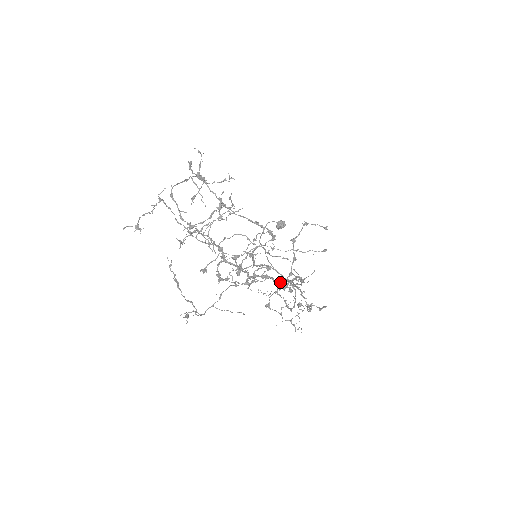
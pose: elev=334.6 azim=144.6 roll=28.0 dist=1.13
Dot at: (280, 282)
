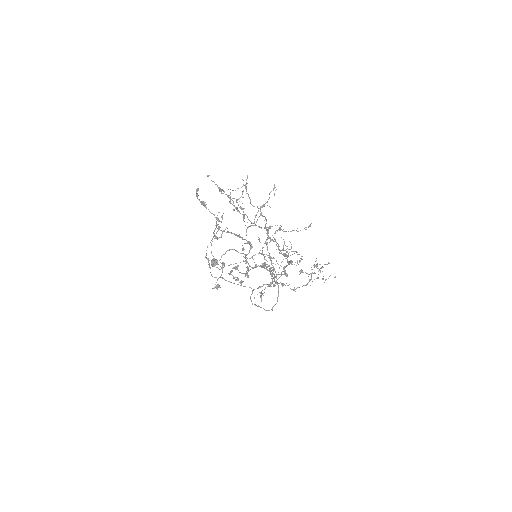
Dot at: (288, 262)
